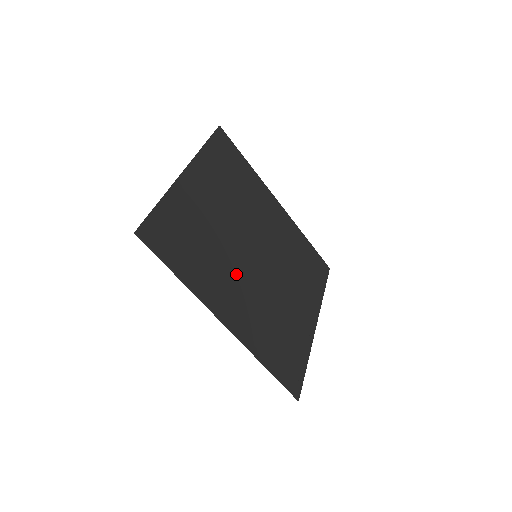
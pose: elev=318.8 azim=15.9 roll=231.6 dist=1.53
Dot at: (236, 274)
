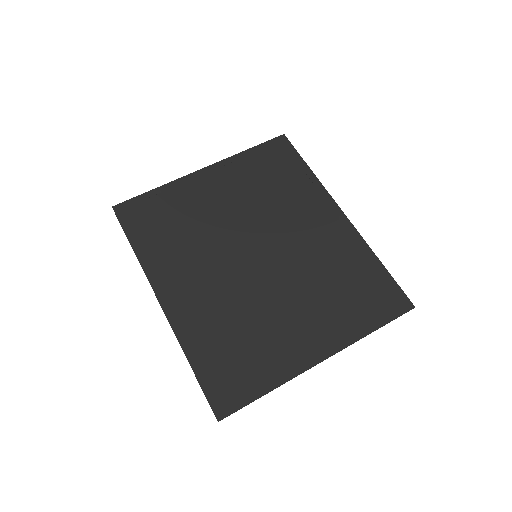
Dot at: (208, 264)
